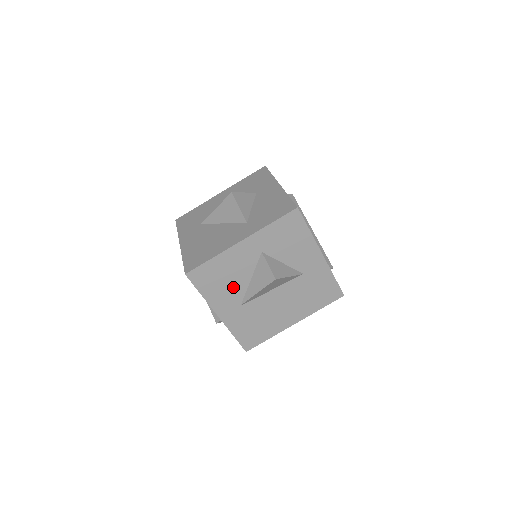
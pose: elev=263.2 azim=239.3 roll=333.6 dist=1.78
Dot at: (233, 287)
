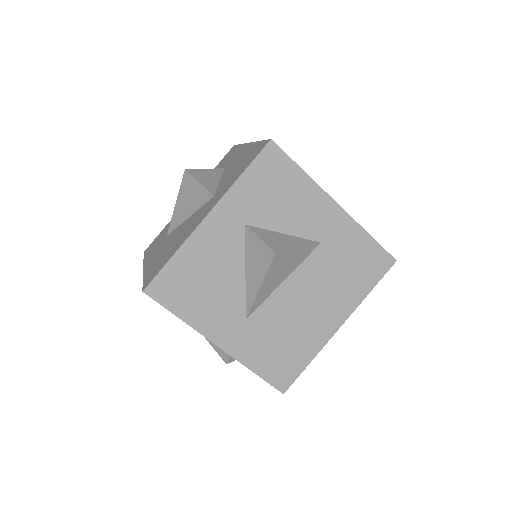
Dot at: (223, 293)
